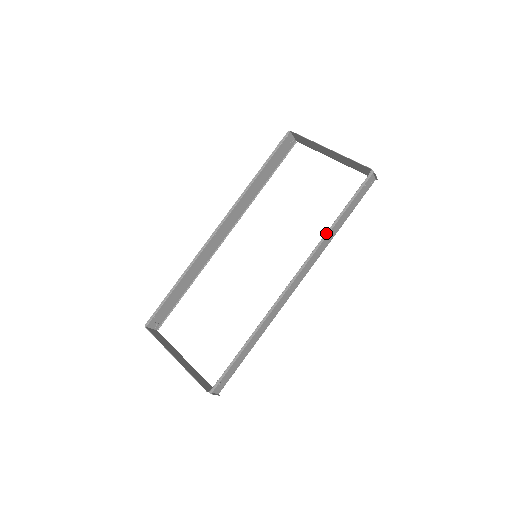
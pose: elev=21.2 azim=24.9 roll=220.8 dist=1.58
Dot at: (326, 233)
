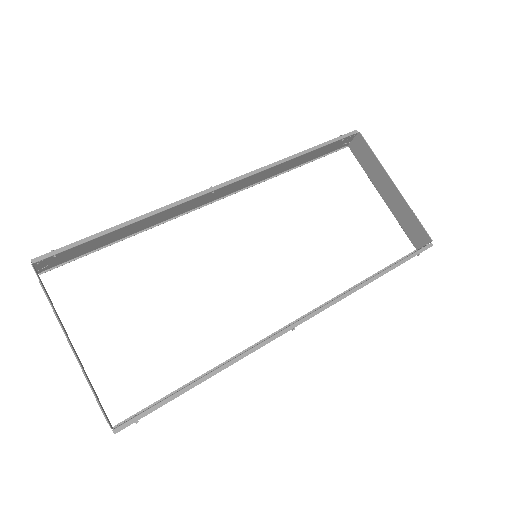
Dot at: (362, 284)
